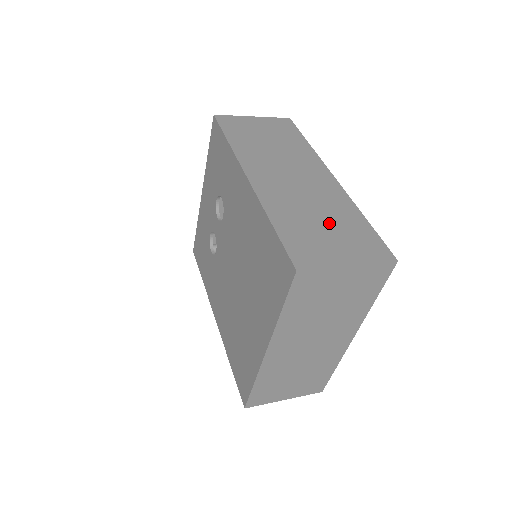
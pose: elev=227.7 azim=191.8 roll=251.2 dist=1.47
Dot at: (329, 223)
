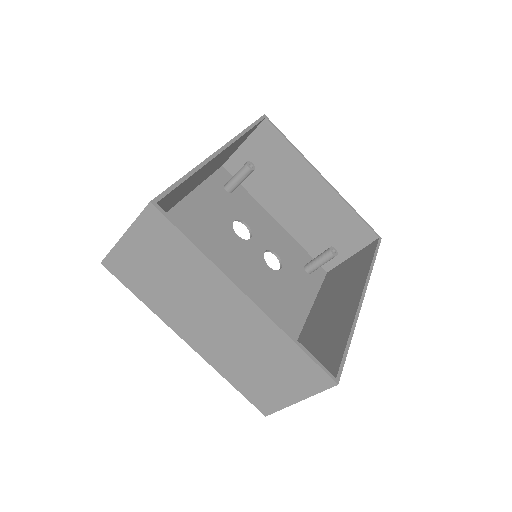
Dot at: occluded
